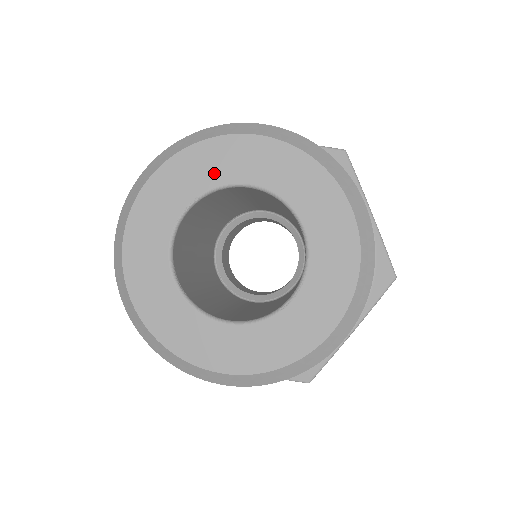
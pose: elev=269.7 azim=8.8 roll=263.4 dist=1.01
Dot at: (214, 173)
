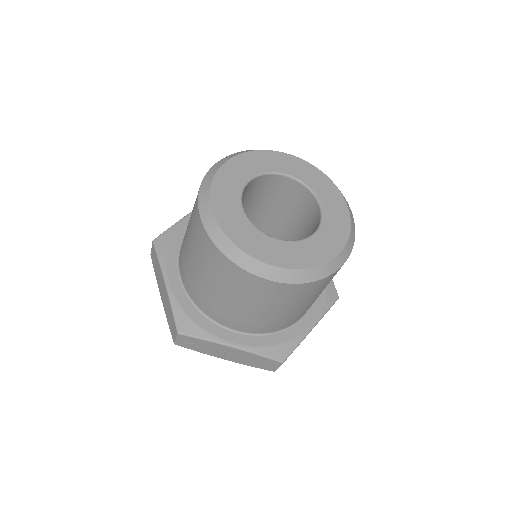
Dot at: (269, 165)
